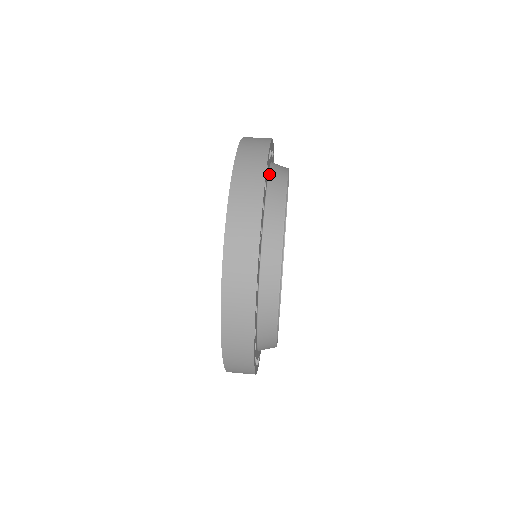
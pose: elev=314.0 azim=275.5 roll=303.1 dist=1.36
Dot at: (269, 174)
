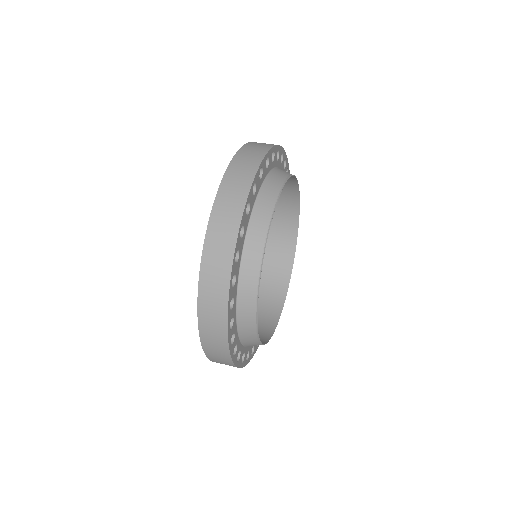
Dot at: occluded
